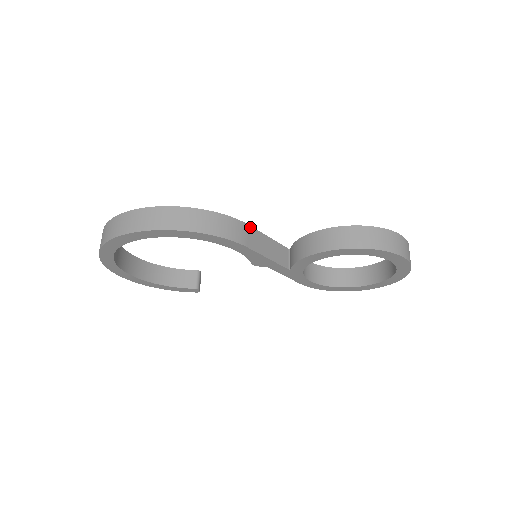
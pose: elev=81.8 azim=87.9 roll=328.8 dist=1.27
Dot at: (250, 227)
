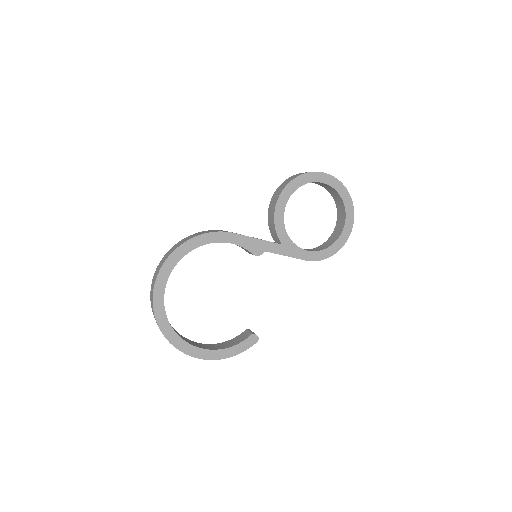
Dot at: occluded
